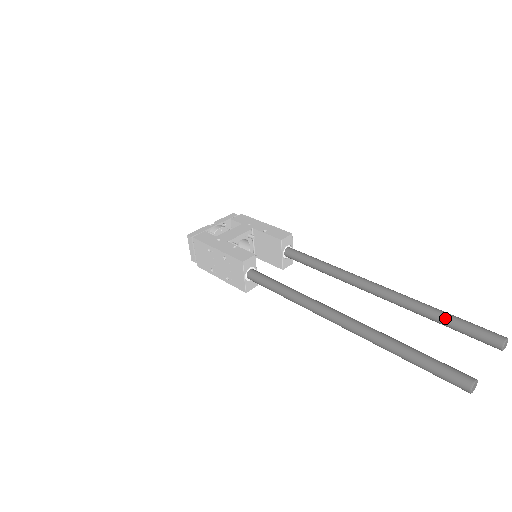
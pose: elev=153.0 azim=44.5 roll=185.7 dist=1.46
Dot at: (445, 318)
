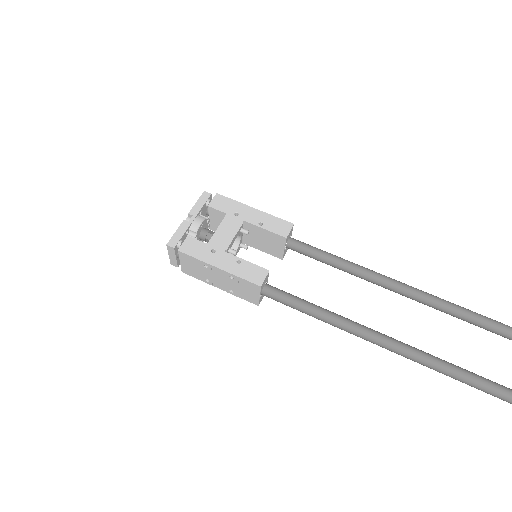
Dot at: (474, 320)
